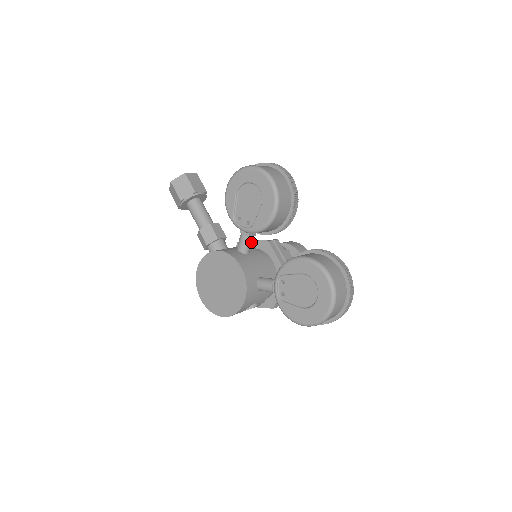
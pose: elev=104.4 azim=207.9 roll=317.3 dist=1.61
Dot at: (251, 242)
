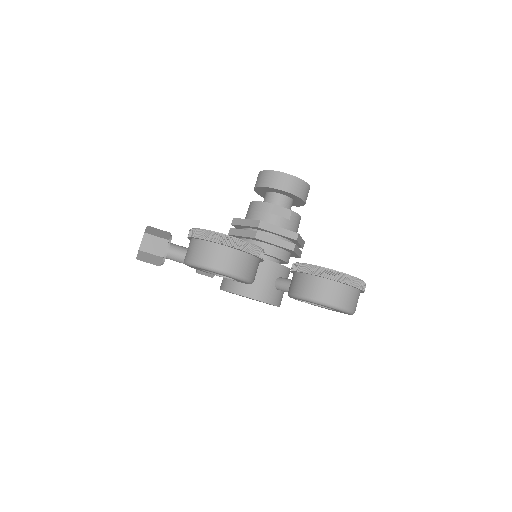
Dot at: occluded
